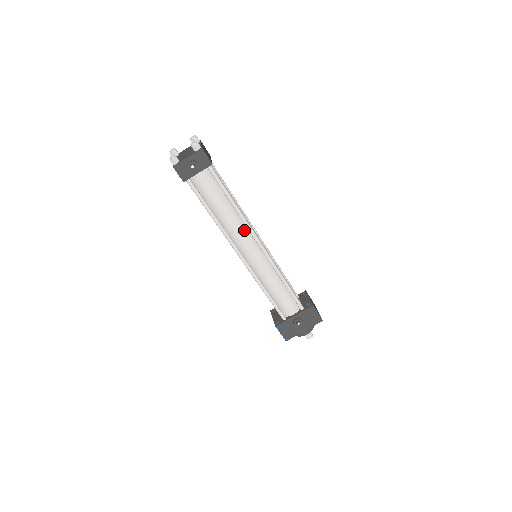
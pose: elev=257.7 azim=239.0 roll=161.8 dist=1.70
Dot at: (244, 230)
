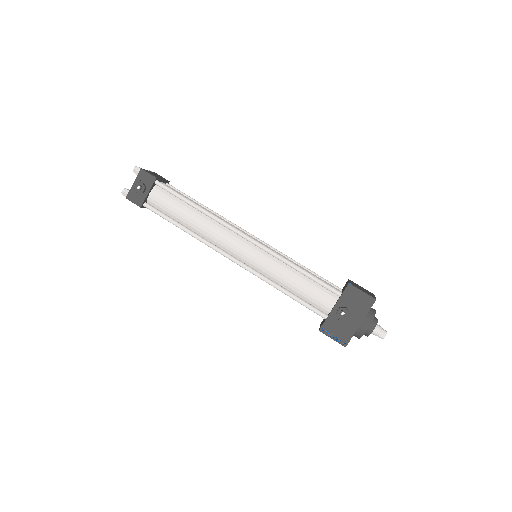
Dot at: (221, 229)
